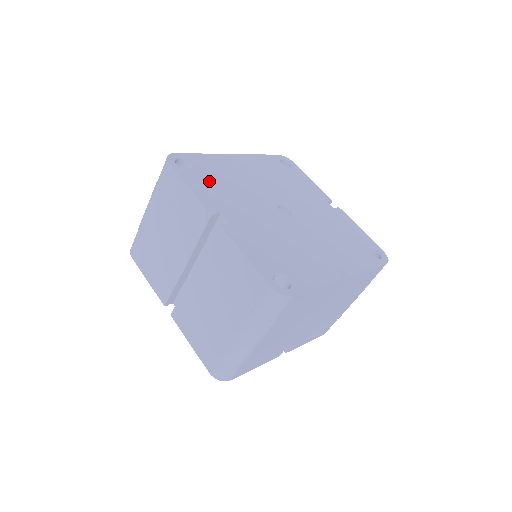
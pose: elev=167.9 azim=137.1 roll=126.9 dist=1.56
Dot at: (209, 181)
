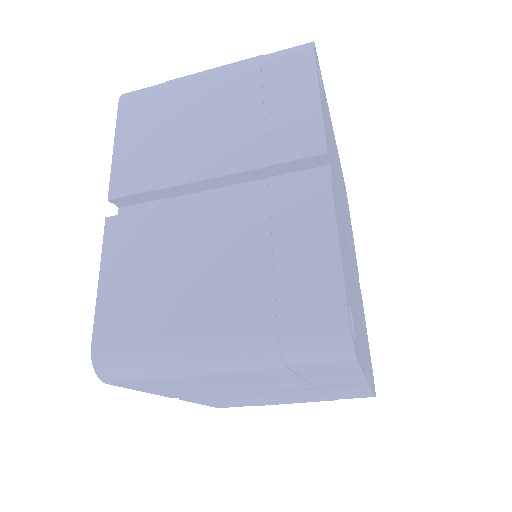
Dot at: occluded
